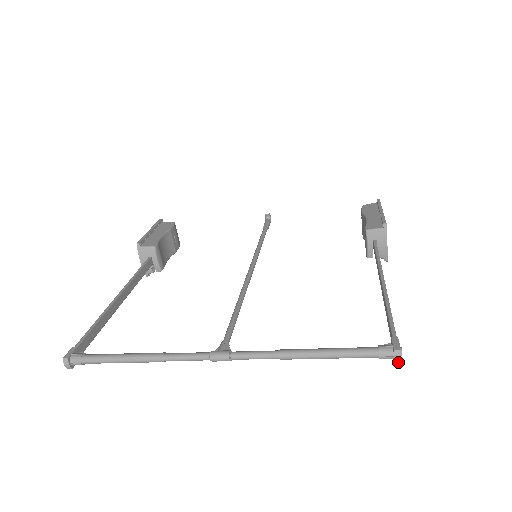
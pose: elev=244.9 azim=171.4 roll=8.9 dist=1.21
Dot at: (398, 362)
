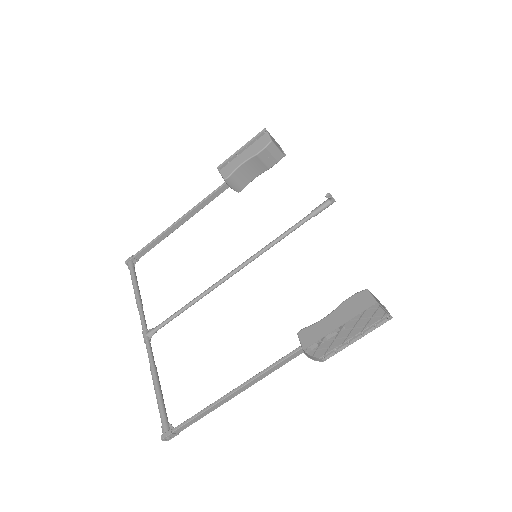
Dot at: (167, 439)
